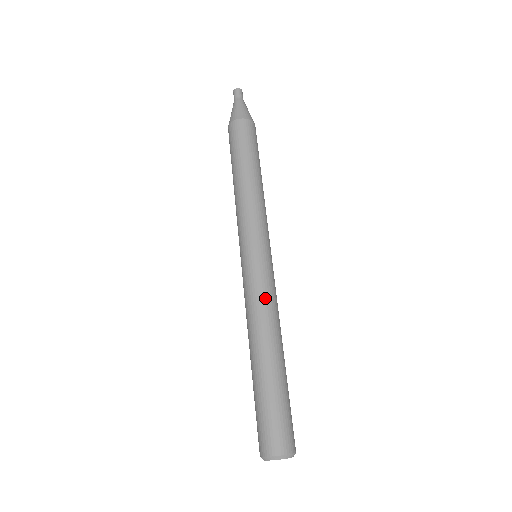
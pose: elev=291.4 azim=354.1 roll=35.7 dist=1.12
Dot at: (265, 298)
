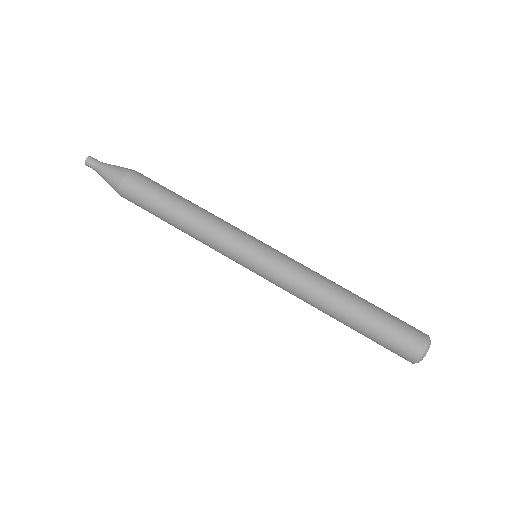
Dot at: (304, 270)
